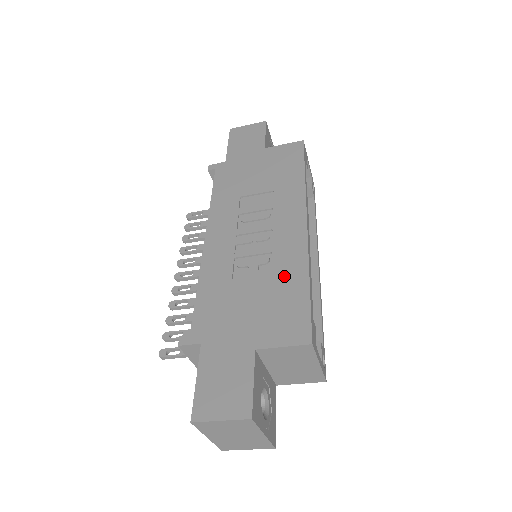
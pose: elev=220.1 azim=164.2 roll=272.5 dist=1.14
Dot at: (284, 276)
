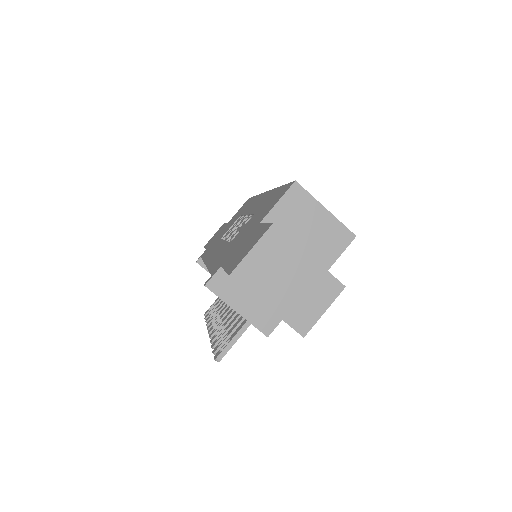
Dot at: (263, 204)
